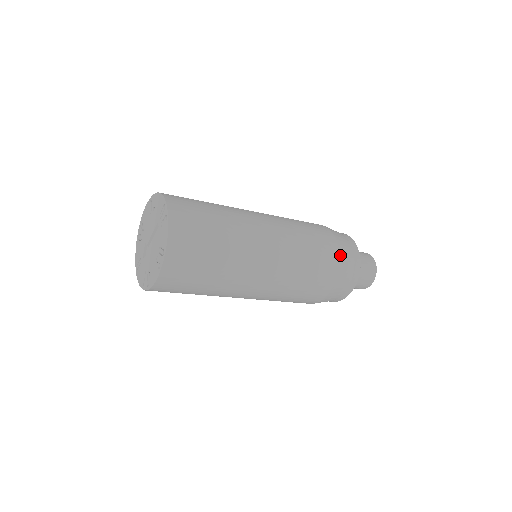
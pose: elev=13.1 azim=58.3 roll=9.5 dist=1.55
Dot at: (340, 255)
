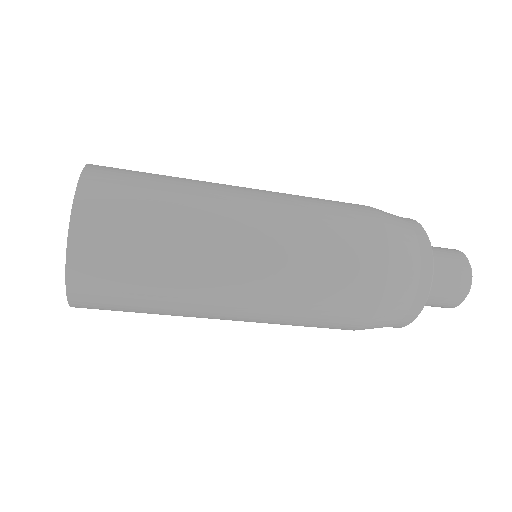
Dot at: (390, 266)
